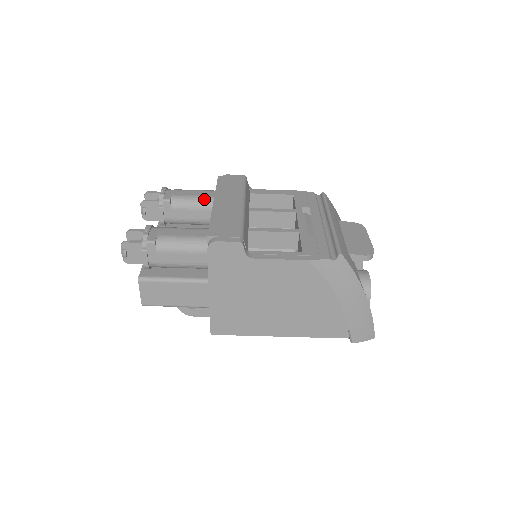
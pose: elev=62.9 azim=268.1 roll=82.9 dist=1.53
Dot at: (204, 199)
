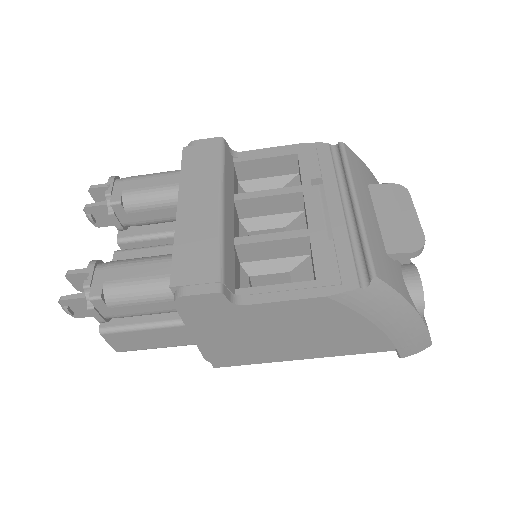
Dot at: (168, 191)
